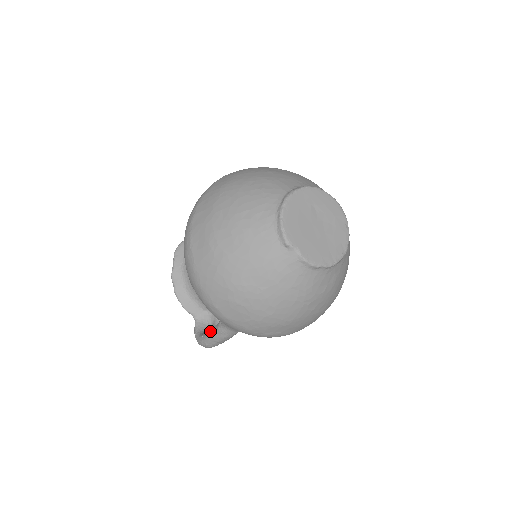
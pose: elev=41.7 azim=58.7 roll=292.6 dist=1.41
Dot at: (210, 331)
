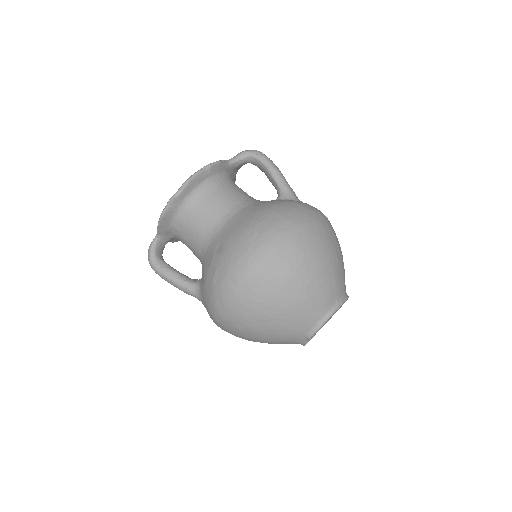
Dot at: (176, 277)
